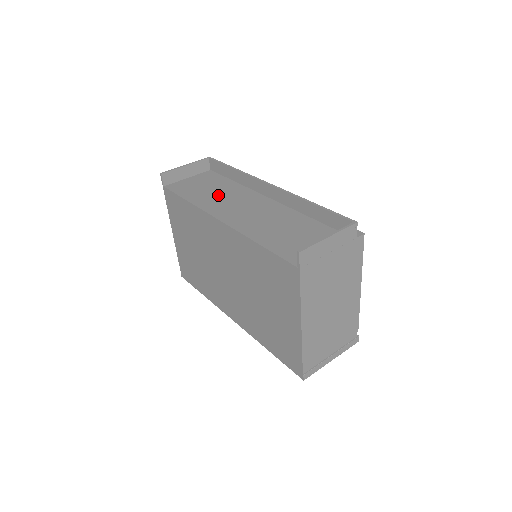
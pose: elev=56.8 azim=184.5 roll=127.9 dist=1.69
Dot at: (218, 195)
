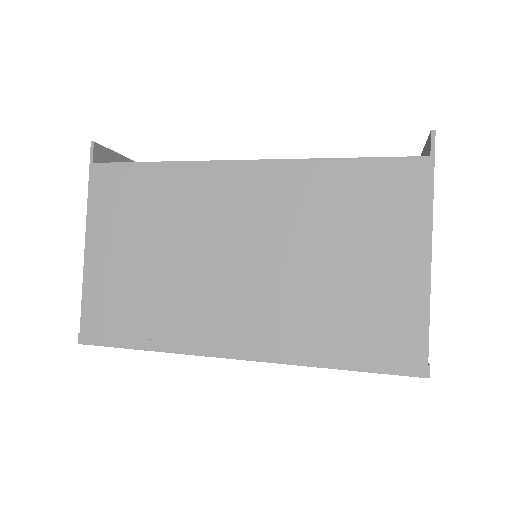
Dot at: occluded
